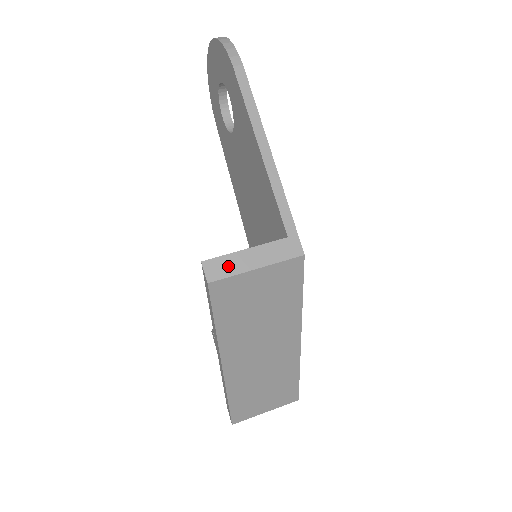
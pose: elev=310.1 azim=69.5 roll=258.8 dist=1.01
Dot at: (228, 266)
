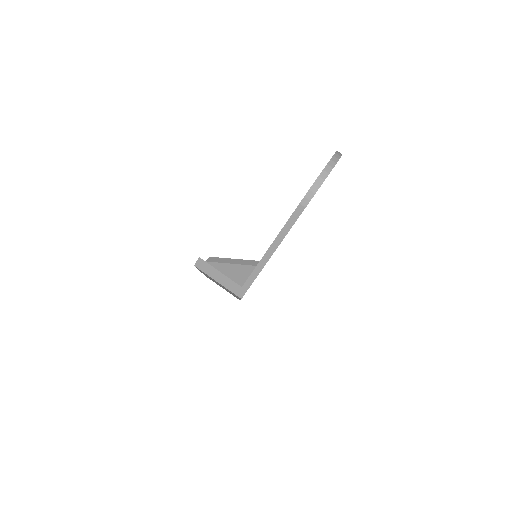
Dot at: (208, 269)
